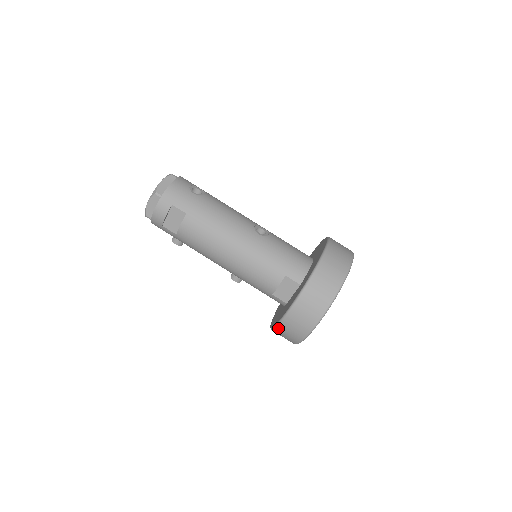
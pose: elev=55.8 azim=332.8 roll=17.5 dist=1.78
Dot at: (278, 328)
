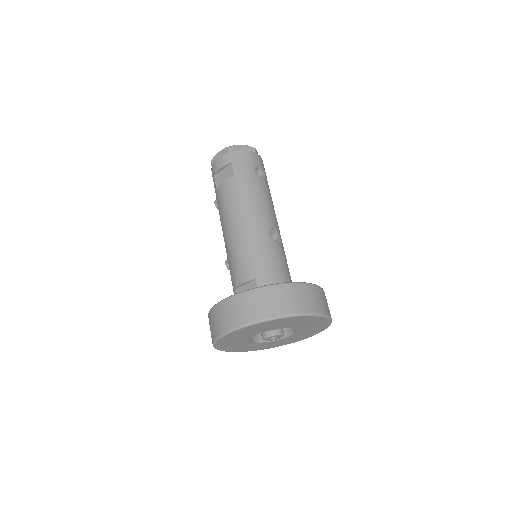
Dot at: (210, 313)
